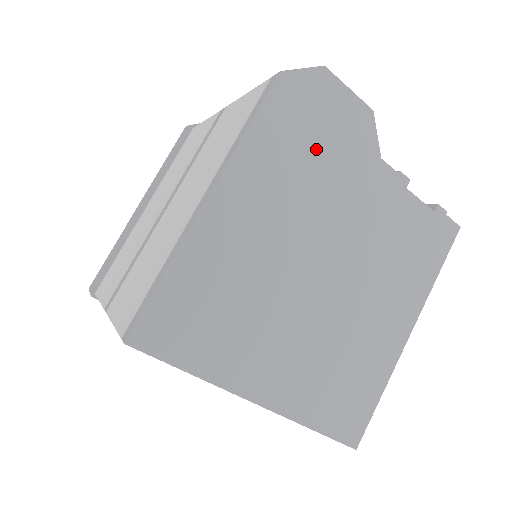
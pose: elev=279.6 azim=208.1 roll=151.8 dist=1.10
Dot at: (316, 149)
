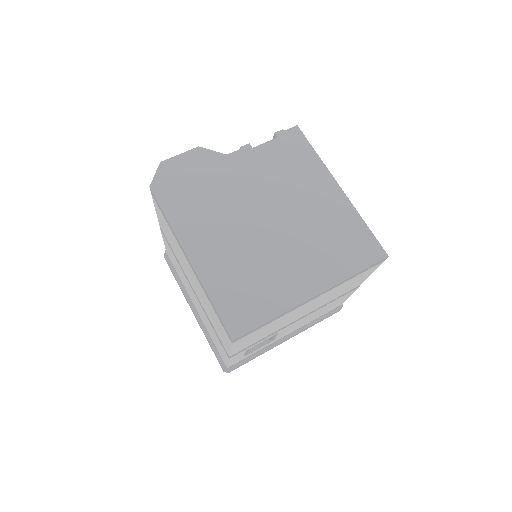
Dot at: (199, 189)
